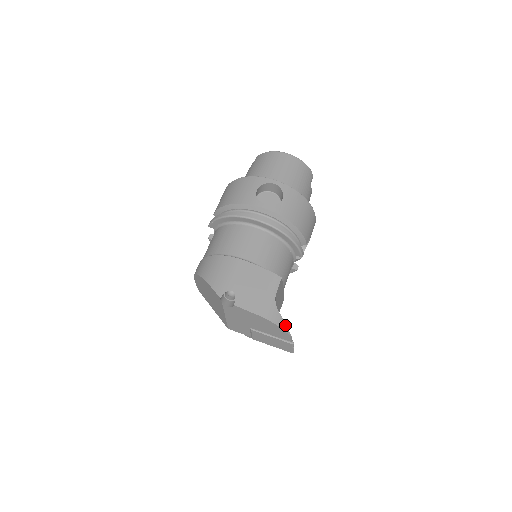
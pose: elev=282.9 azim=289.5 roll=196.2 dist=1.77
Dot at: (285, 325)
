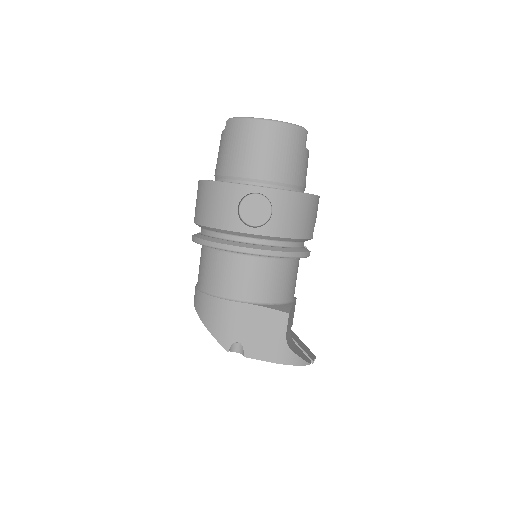
Dot at: (301, 360)
